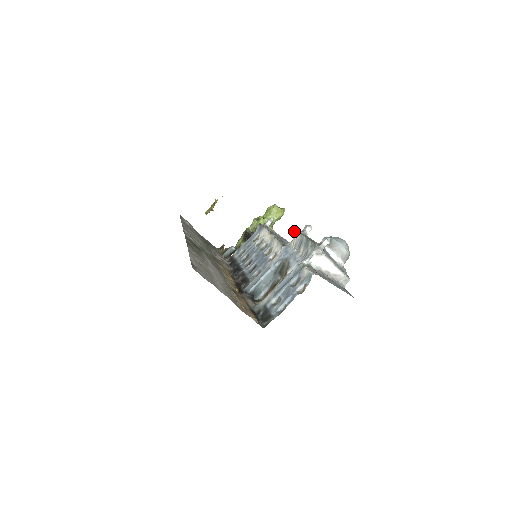
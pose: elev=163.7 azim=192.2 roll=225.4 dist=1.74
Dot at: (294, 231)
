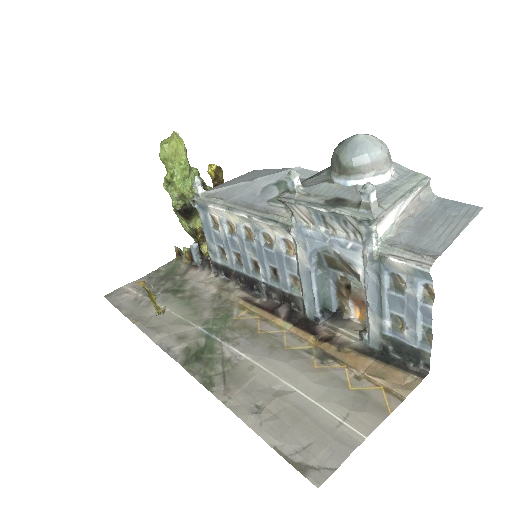
Dot at: occluded
